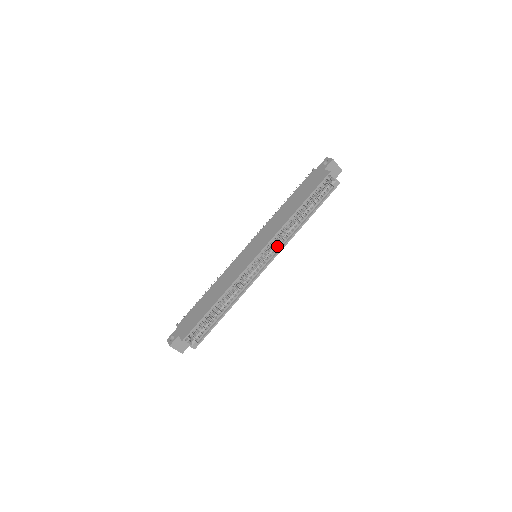
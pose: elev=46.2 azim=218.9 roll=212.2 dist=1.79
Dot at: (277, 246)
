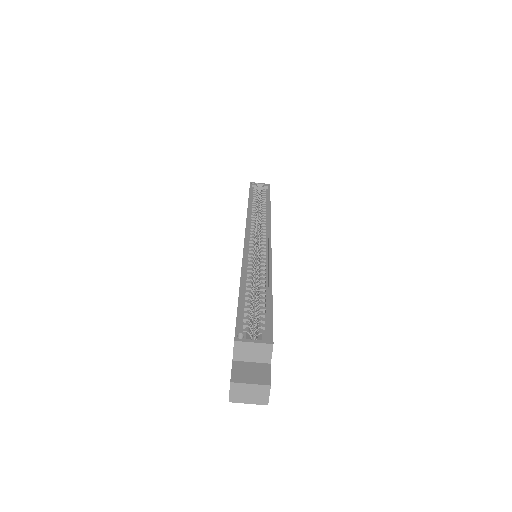
Dot at: (262, 227)
